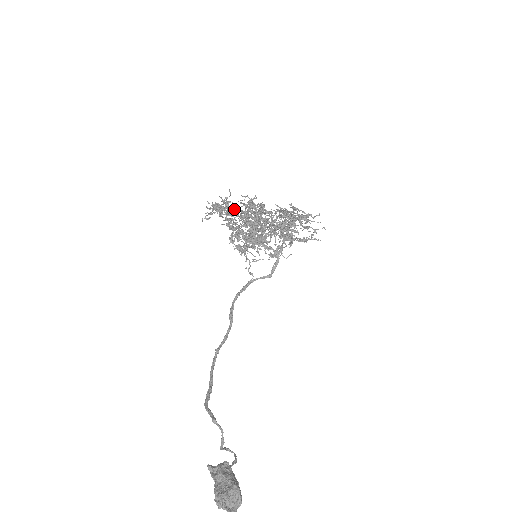
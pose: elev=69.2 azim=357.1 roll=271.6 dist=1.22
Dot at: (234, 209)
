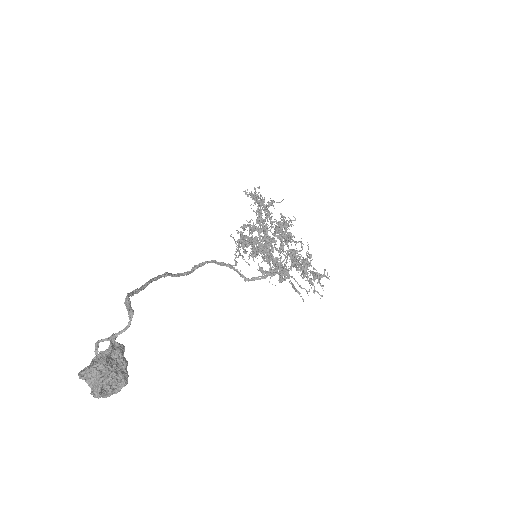
Dot at: (271, 213)
